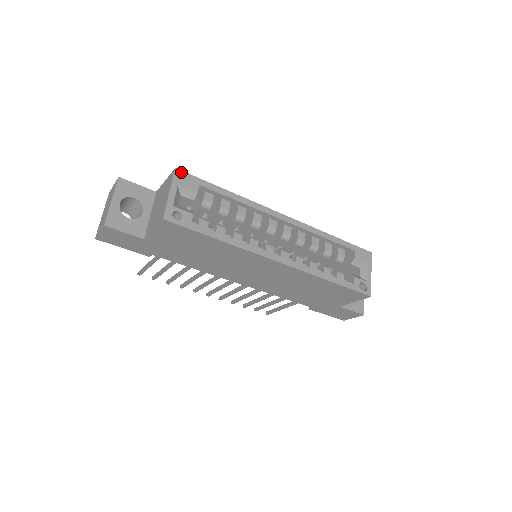
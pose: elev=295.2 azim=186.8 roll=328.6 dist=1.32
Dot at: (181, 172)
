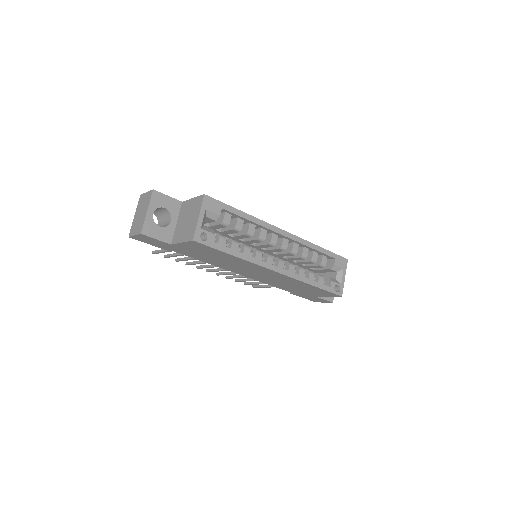
Dot at: (209, 198)
